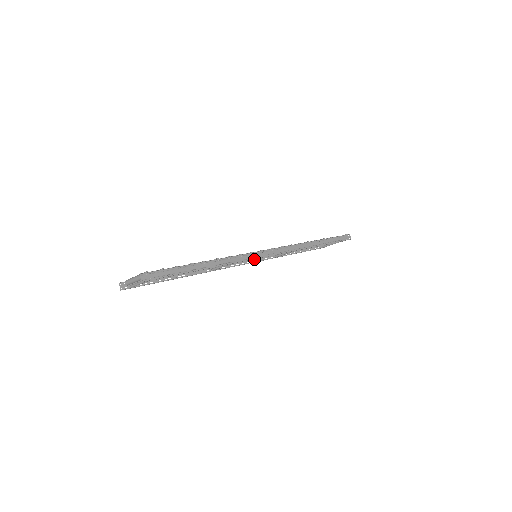
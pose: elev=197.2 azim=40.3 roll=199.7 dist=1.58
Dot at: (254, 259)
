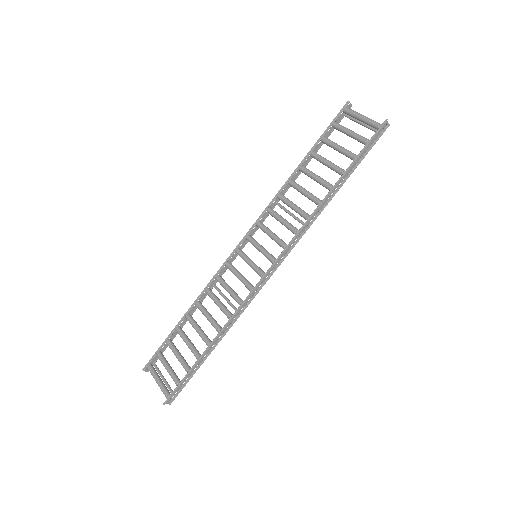
Dot at: (253, 231)
